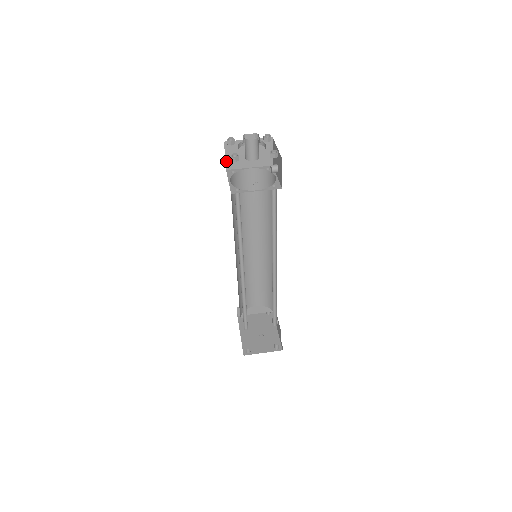
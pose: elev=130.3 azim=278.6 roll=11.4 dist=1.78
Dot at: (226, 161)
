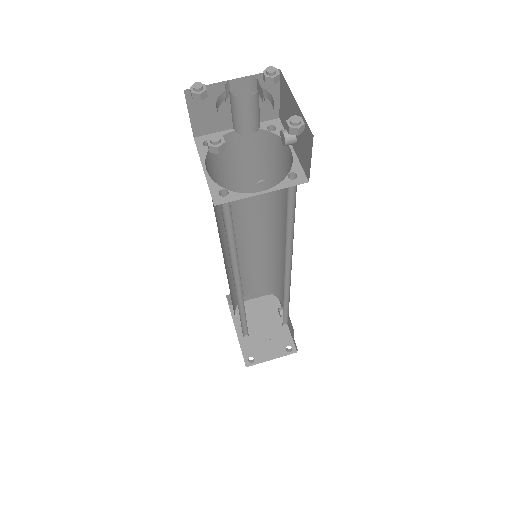
Dot at: (192, 123)
